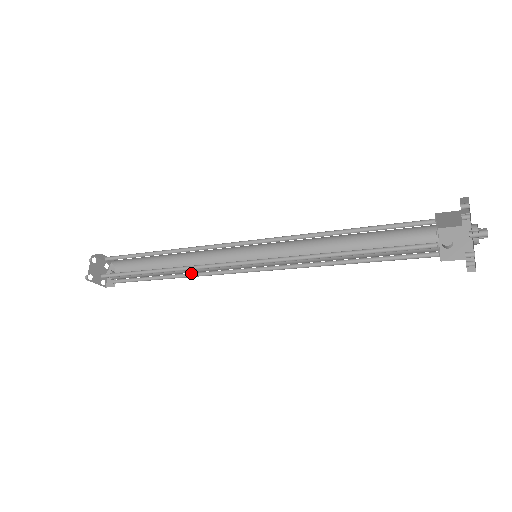
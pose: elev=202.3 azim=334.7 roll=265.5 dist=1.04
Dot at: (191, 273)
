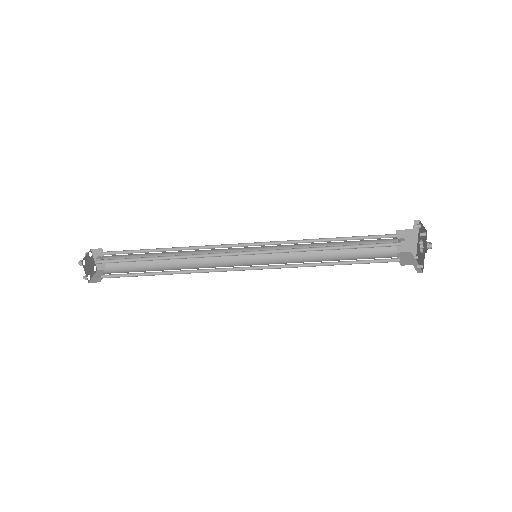
Dot at: (191, 261)
